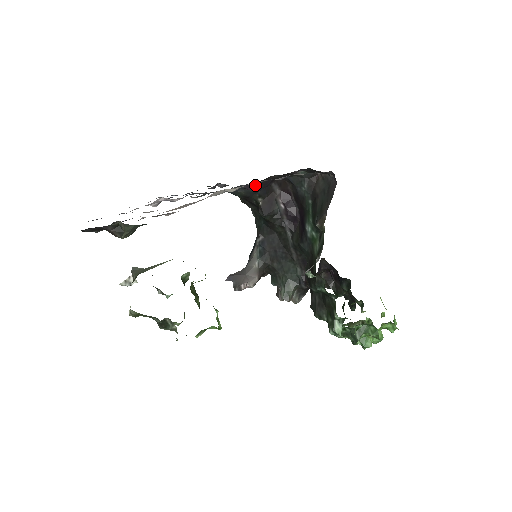
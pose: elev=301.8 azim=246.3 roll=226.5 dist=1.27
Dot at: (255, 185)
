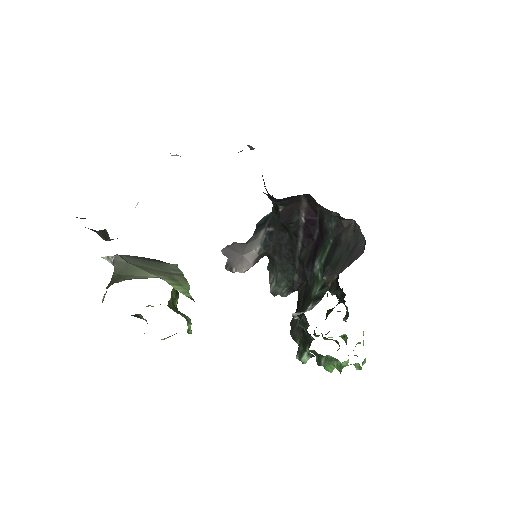
Dot at: (279, 199)
